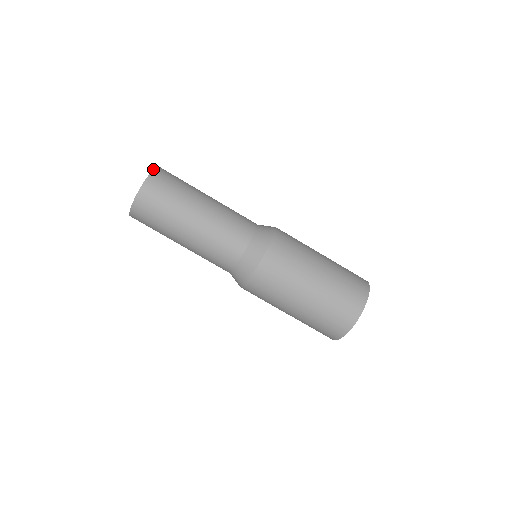
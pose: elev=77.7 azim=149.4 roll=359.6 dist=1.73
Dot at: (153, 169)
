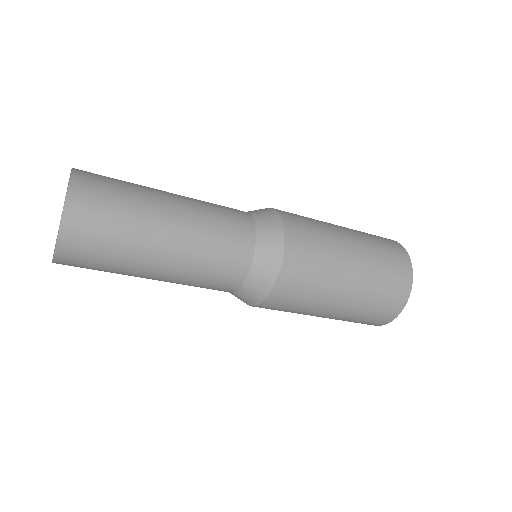
Dot at: occluded
